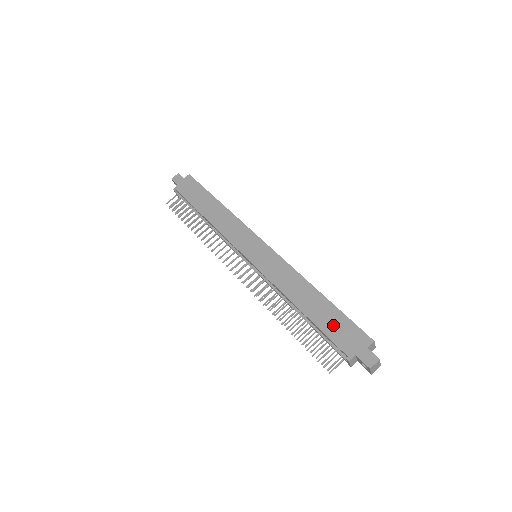
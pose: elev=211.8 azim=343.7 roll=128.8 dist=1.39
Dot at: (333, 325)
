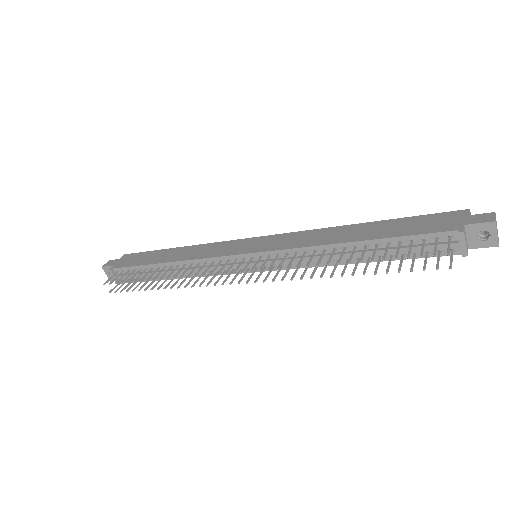
Dot at: (408, 227)
